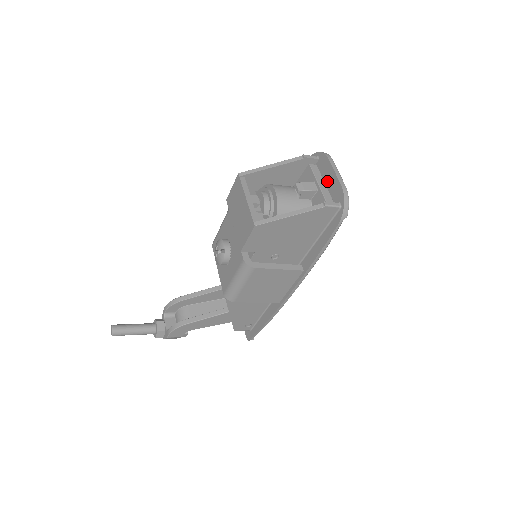
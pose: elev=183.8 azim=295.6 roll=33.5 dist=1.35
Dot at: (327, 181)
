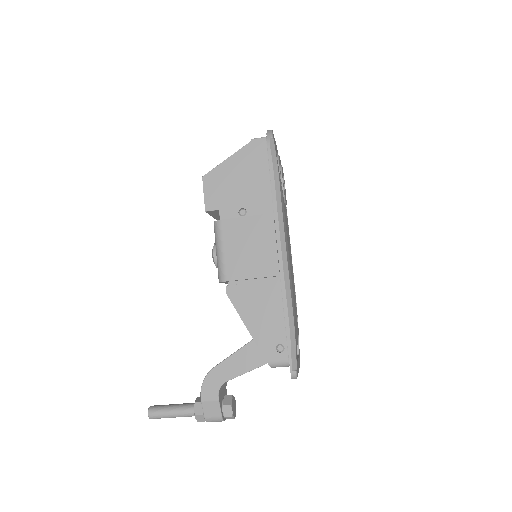
Dot at: occluded
